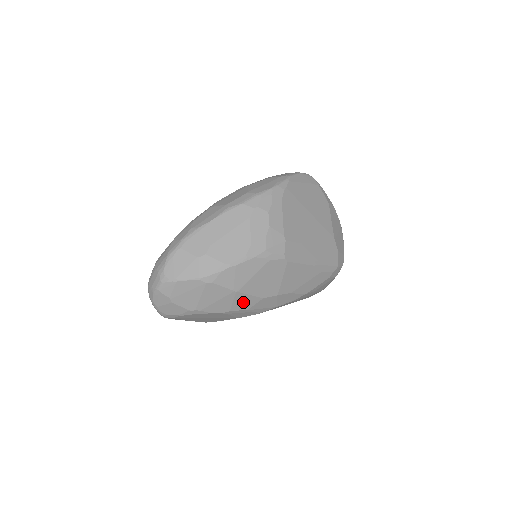
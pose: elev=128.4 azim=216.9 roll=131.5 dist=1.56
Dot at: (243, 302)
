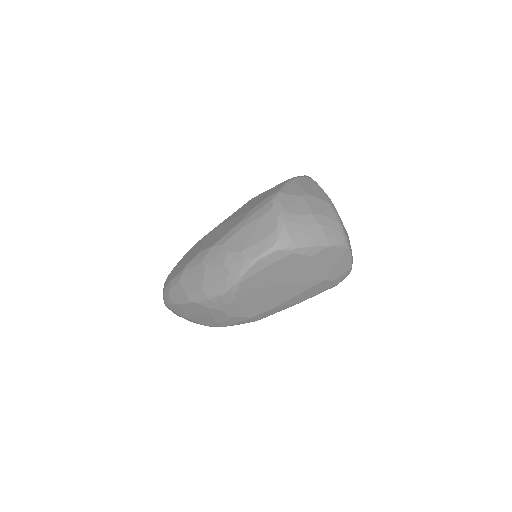
Dot at: occluded
